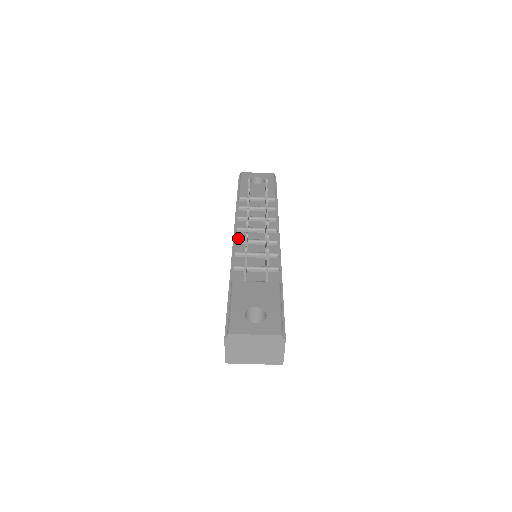
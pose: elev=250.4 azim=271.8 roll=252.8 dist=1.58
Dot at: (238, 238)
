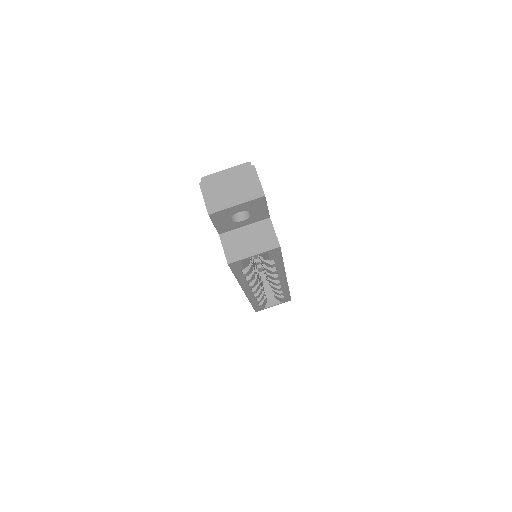
Dot at: occluded
